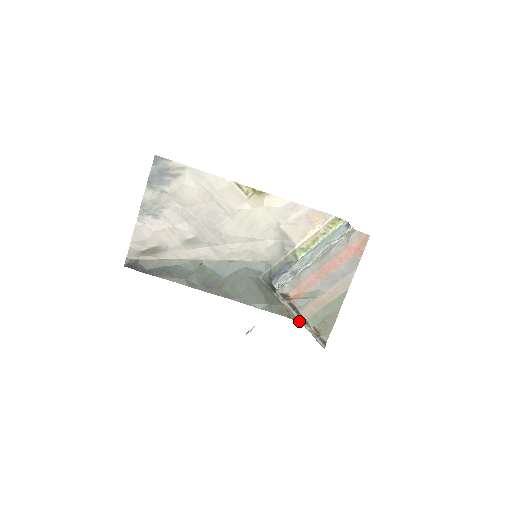
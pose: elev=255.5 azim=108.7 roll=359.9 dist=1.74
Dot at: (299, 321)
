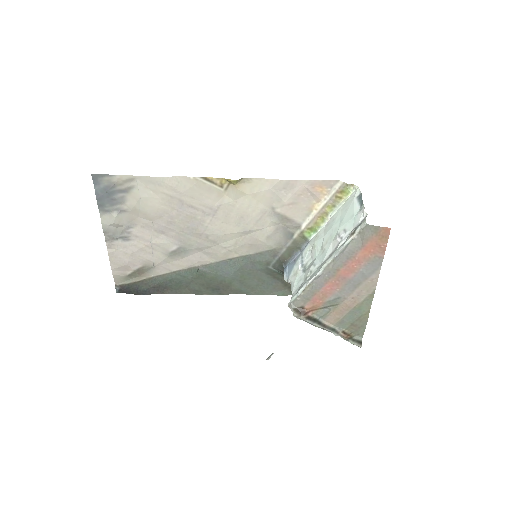
Dot at: occluded
